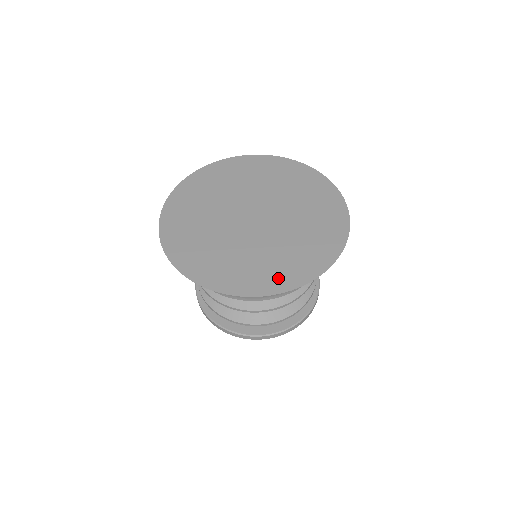
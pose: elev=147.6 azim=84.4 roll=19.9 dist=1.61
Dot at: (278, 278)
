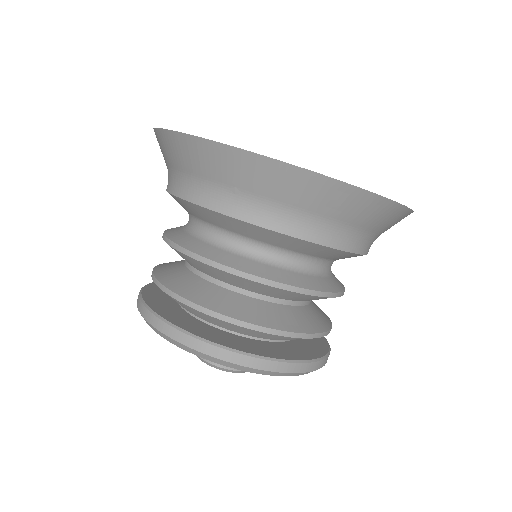
Dot at: occluded
